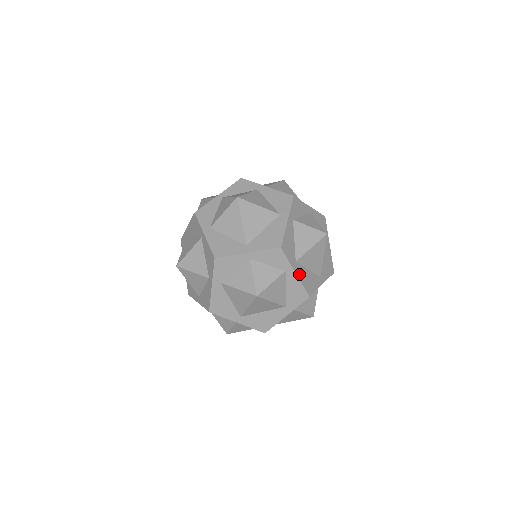
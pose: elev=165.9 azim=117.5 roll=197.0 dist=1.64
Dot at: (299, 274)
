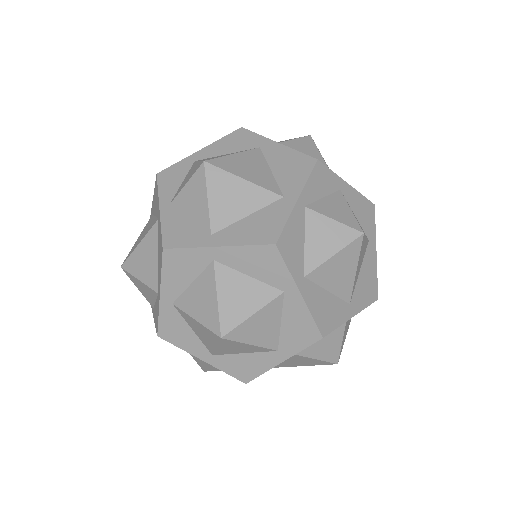
Dot at: occluded
